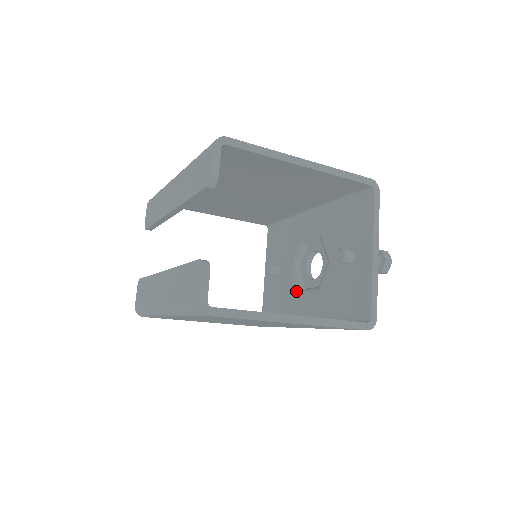
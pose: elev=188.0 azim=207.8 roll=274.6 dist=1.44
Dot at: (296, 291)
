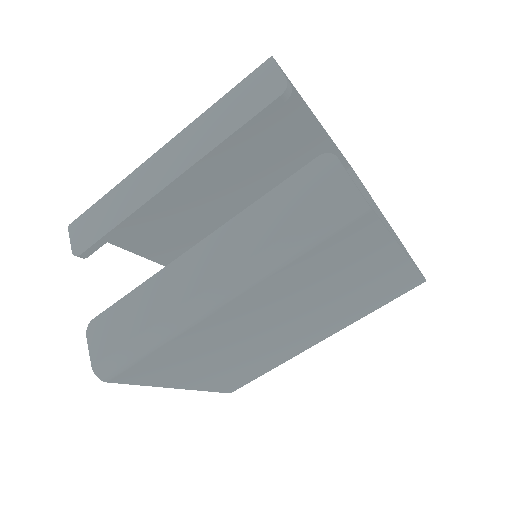
Dot at: occluded
